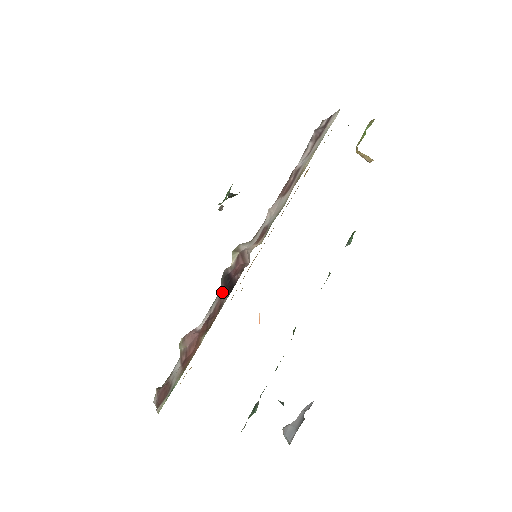
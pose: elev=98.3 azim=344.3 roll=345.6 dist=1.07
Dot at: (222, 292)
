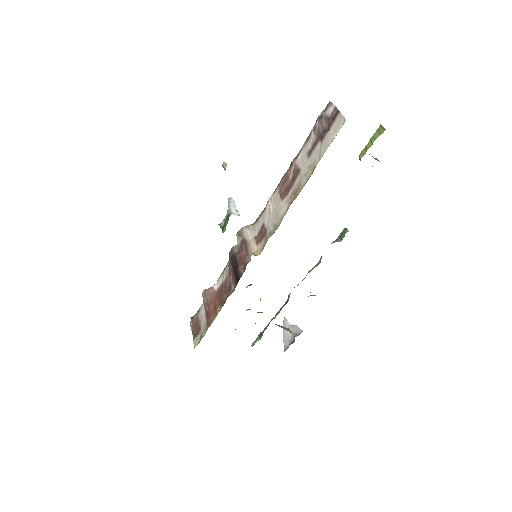
Dot at: (230, 270)
